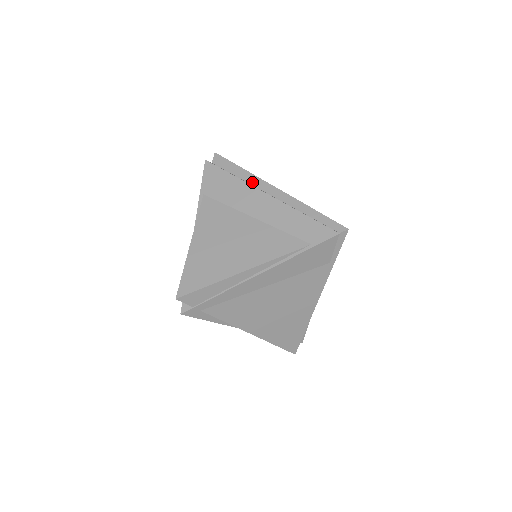
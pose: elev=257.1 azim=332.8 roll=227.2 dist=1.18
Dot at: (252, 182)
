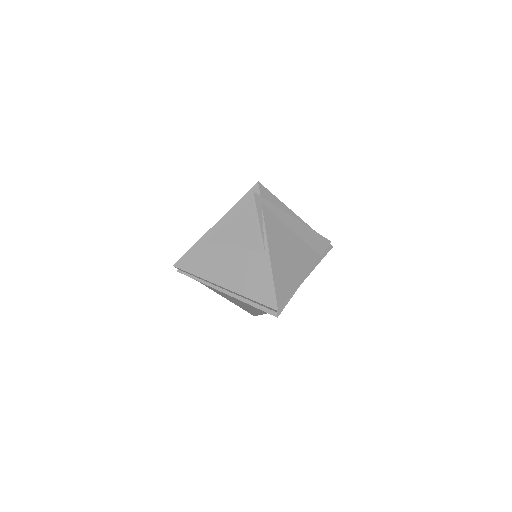
Dot at: occluded
